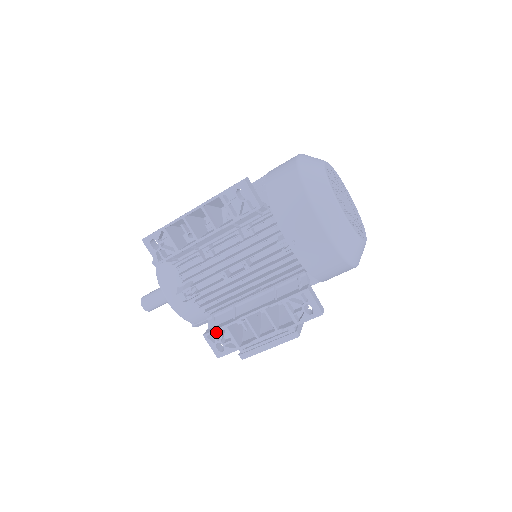
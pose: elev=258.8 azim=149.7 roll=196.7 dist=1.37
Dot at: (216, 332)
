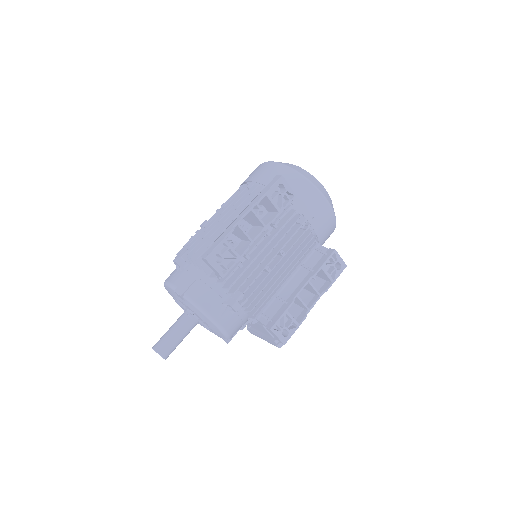
Dot at: occluded
